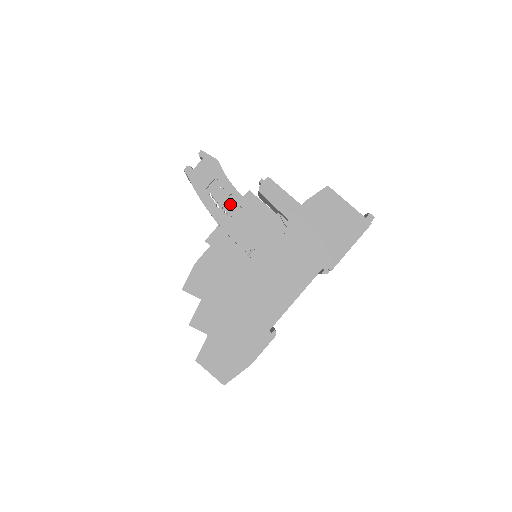
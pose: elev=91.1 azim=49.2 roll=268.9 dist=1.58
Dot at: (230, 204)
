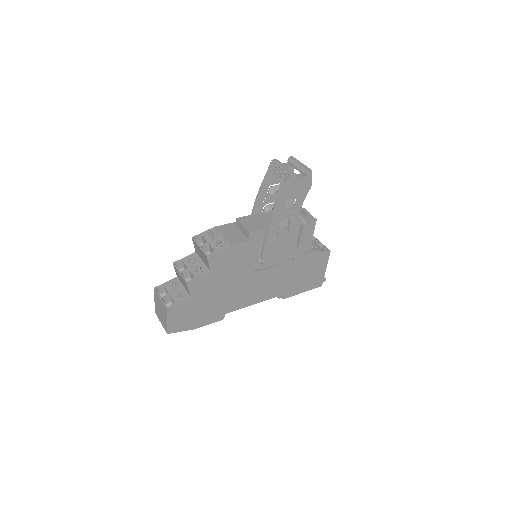
Dot at: (286, 221)
